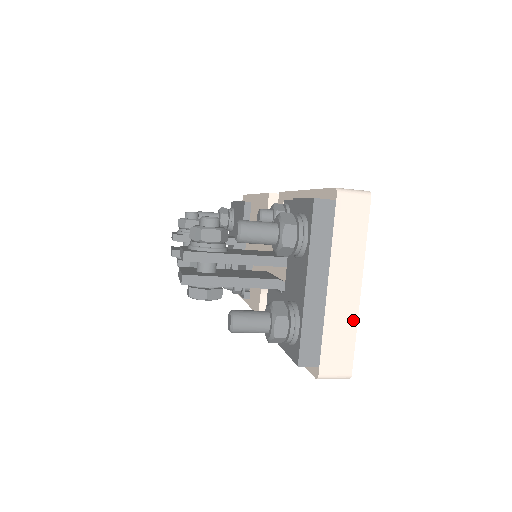
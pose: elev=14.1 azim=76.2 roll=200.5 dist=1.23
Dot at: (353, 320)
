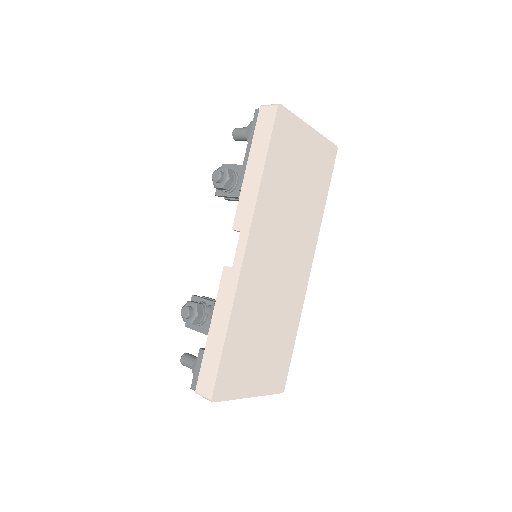
Dot at: (261, 395)
